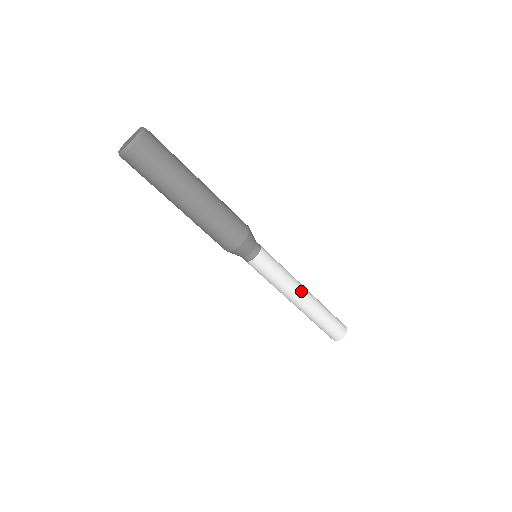
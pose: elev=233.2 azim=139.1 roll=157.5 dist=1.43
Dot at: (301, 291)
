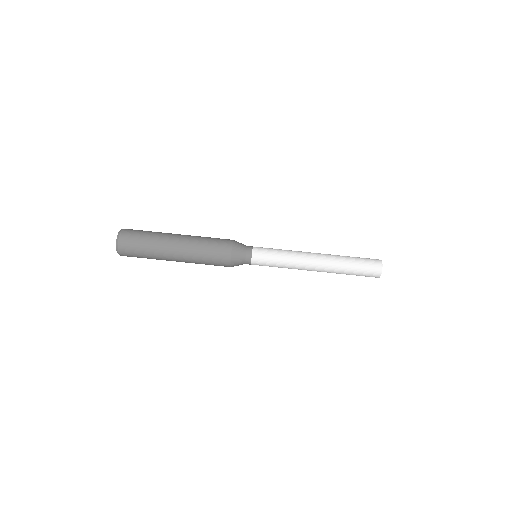
Dot at: occluded
